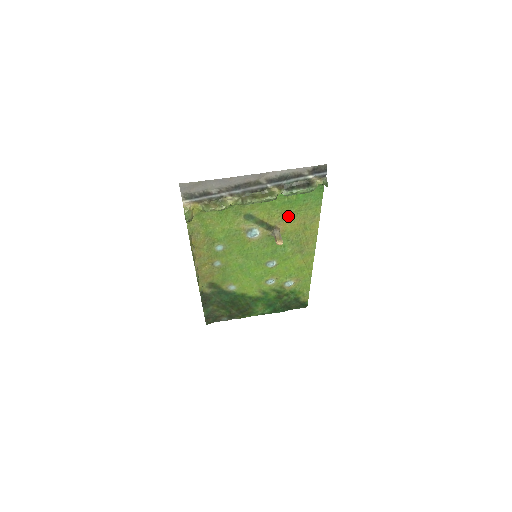
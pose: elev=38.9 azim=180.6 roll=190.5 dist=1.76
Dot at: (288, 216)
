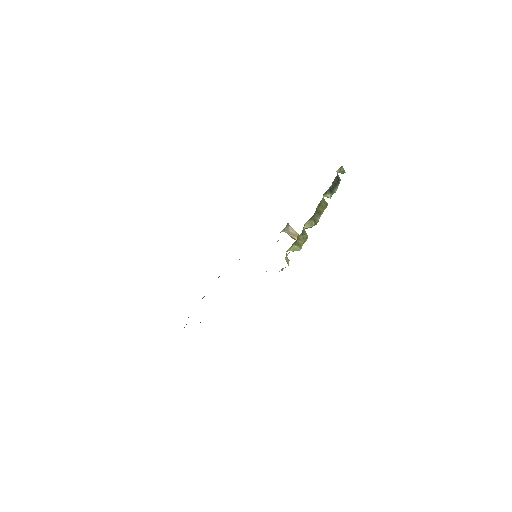
Dot at: occluded
